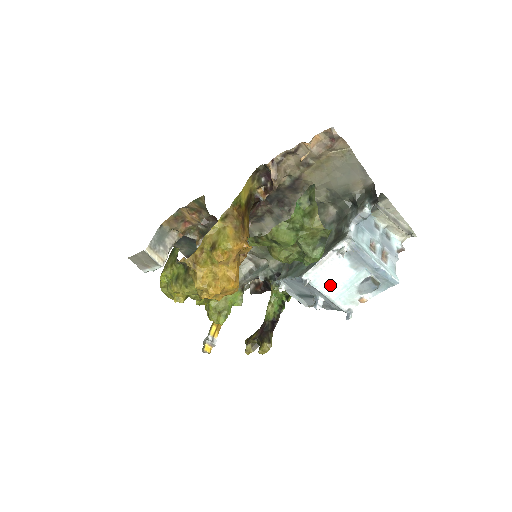
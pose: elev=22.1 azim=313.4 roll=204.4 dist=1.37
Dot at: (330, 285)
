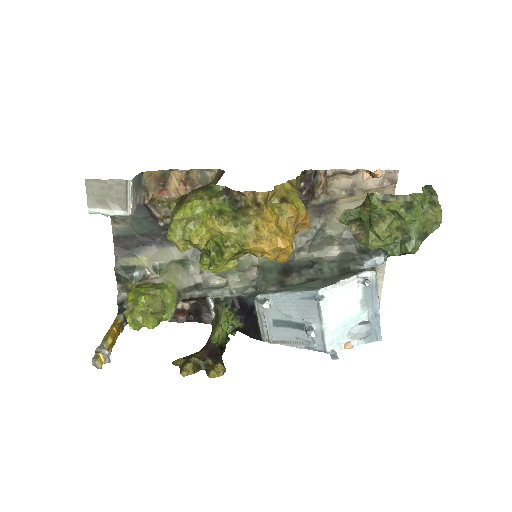
Dot at: (334, 313)
